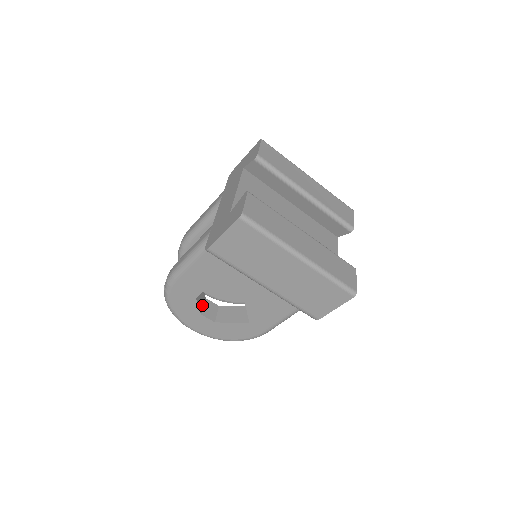
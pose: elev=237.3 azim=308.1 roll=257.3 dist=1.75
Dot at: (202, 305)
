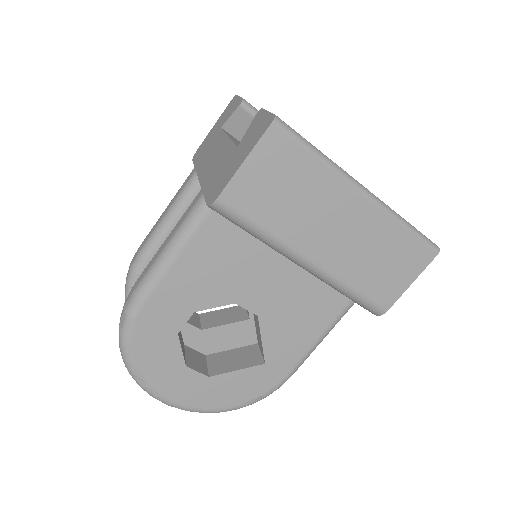
Dot at: (183, 352)
